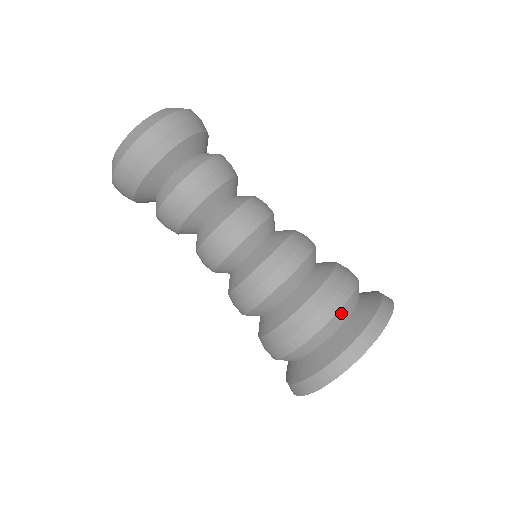
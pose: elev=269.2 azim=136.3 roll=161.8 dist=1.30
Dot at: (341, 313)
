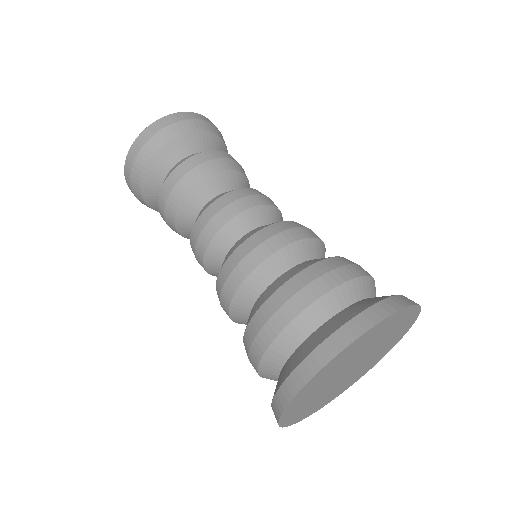
Dot at: (369, 282)
